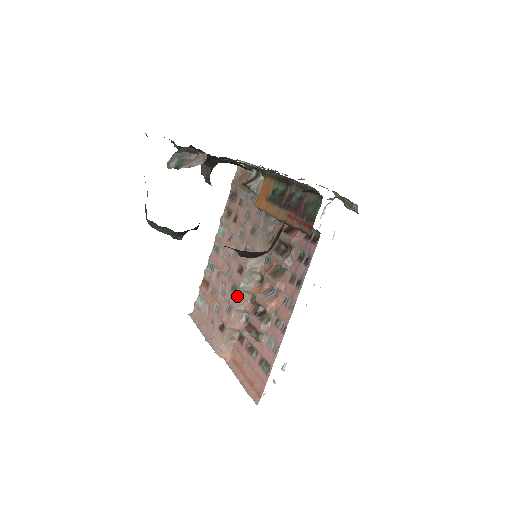
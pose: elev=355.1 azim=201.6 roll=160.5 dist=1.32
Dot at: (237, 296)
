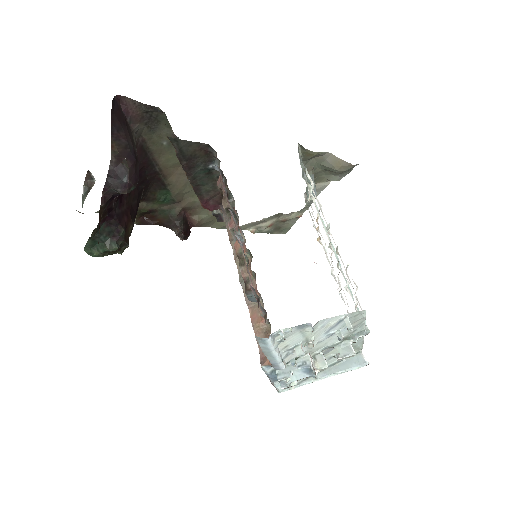
Dot at: occluded
